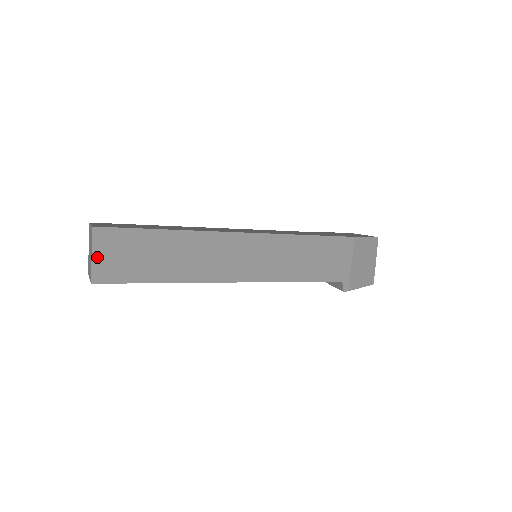
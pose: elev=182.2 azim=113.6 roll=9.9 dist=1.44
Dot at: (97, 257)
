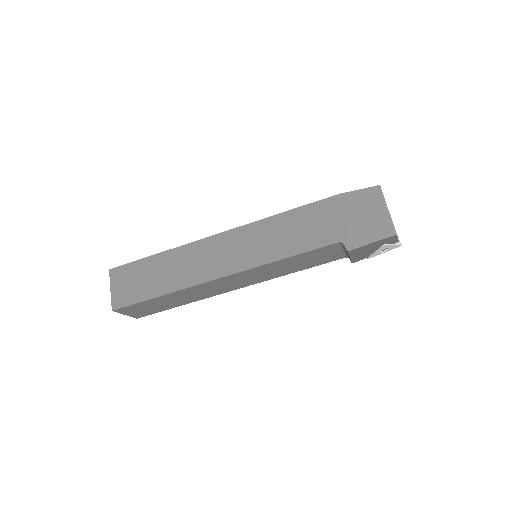
Dot at: (114, 290)
